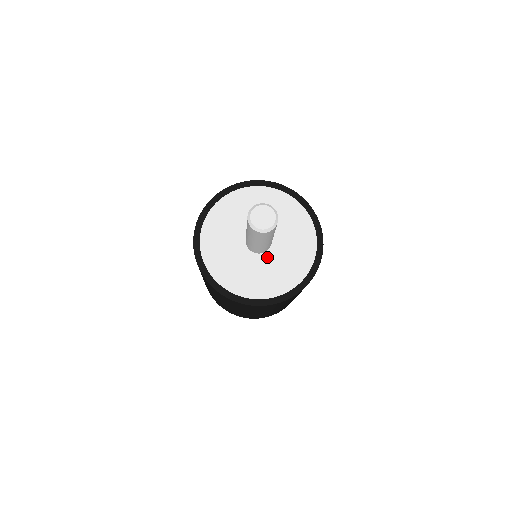
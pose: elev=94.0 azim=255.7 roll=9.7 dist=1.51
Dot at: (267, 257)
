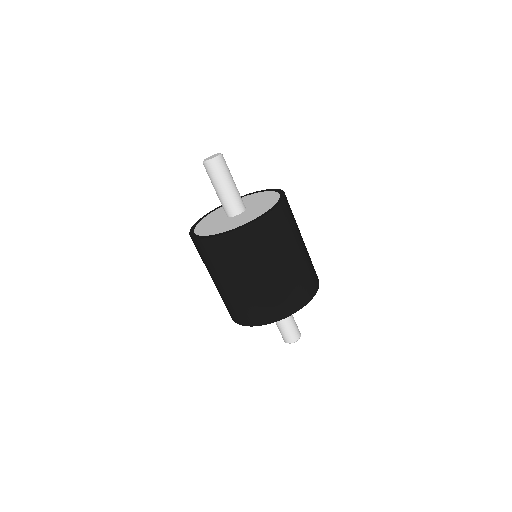
Dot at: (247, 211)
